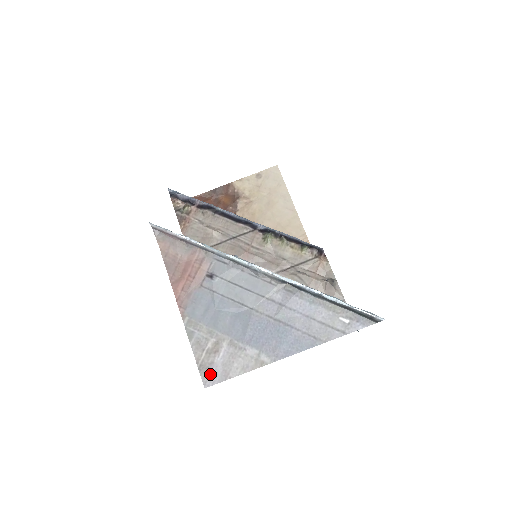
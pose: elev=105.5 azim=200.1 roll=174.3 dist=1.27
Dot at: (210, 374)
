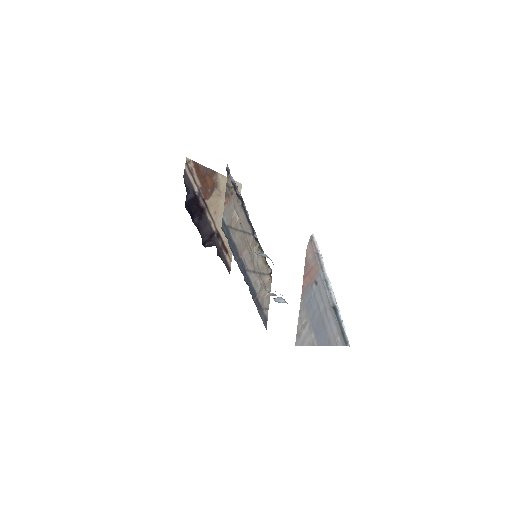
Dot at: (299, 339)
